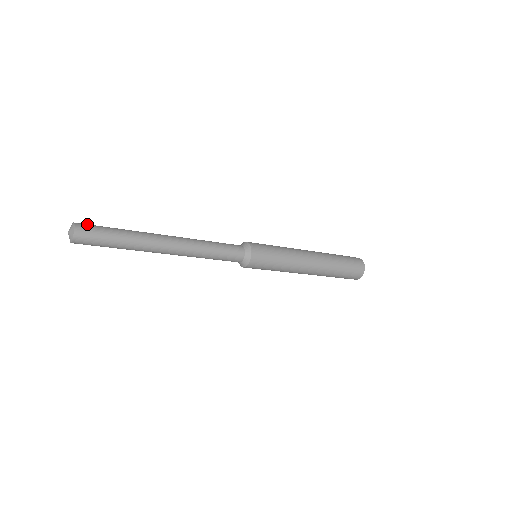
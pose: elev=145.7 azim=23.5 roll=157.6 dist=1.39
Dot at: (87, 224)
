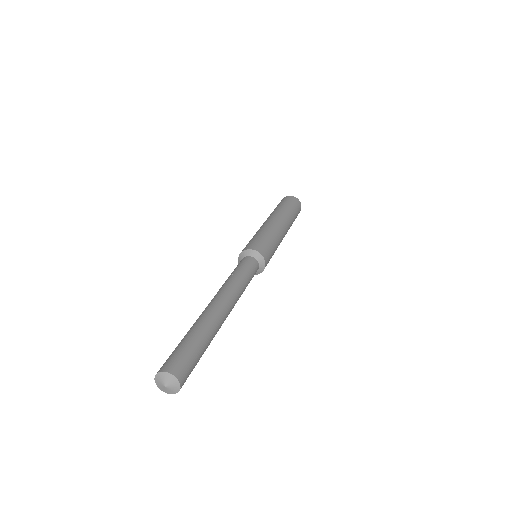
Dot at: (172, 360)
